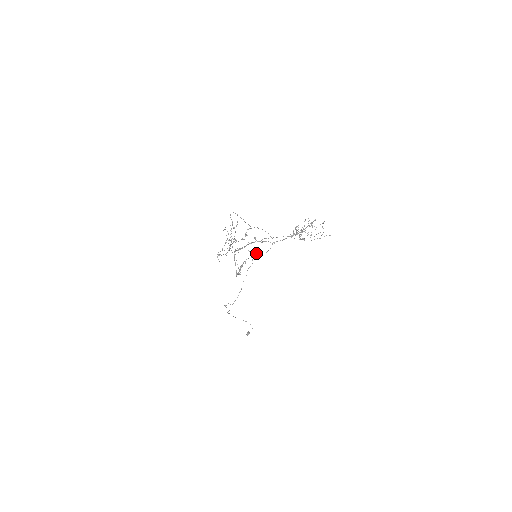
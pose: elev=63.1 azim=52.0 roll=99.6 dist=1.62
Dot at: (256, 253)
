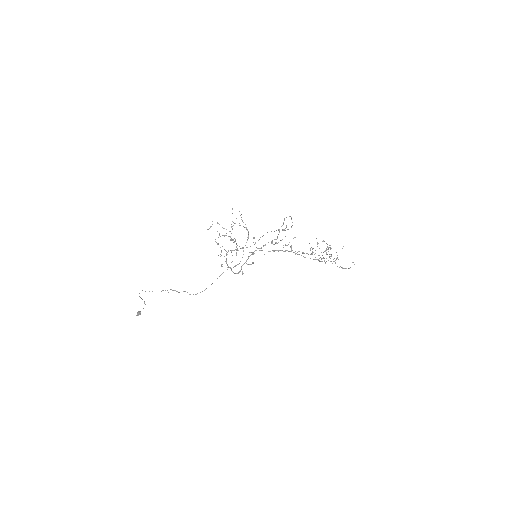
Dot at: occluded
